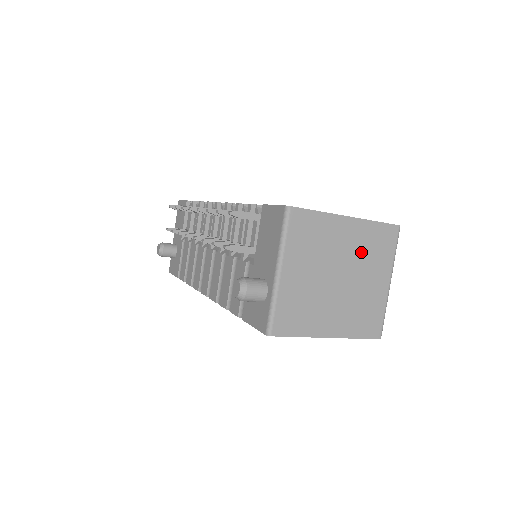
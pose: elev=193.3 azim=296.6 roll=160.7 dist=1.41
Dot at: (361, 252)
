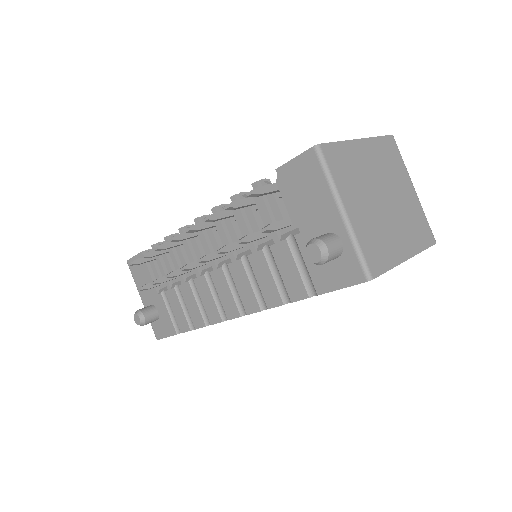
Dot at: (384, 169)
